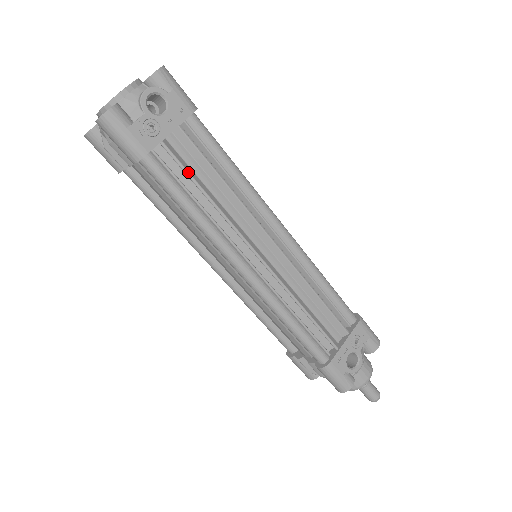
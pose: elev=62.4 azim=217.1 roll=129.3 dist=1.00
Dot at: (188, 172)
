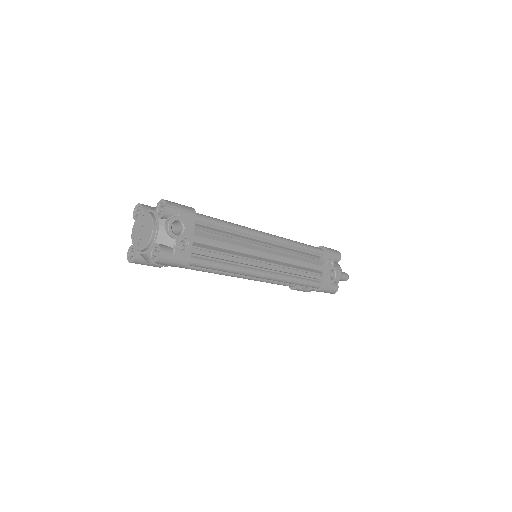
Dot at: (212, 250)
